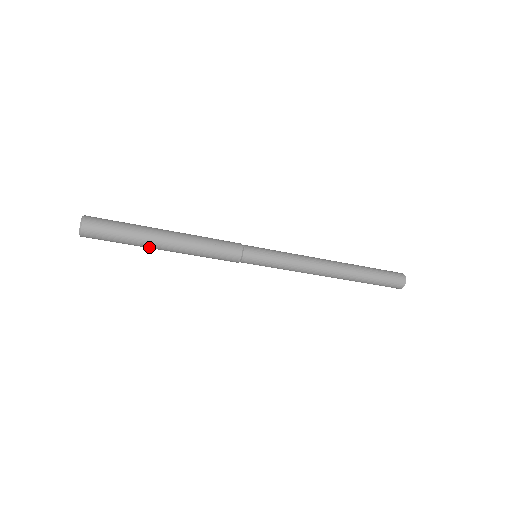
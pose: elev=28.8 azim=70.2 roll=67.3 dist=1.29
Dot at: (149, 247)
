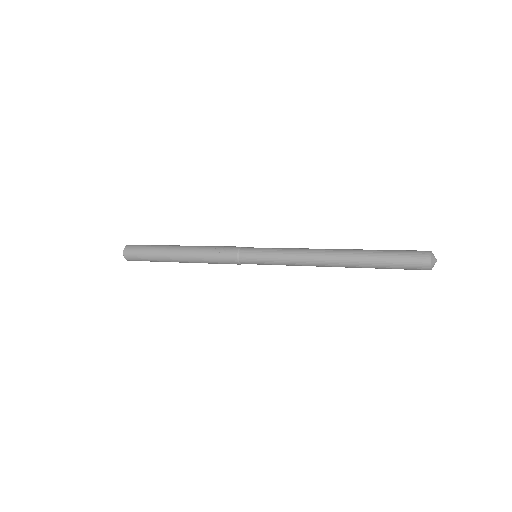
Dot at: occluded
